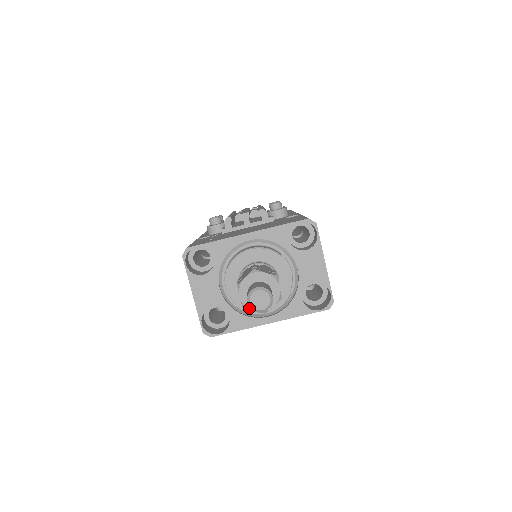
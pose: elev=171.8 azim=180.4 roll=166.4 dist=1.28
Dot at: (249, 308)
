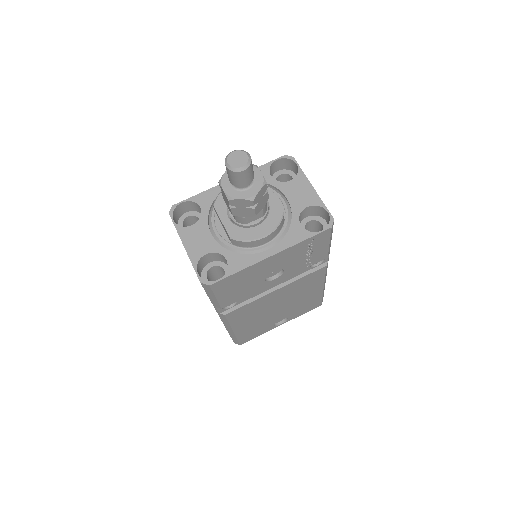
Dot at: (235, 197)
